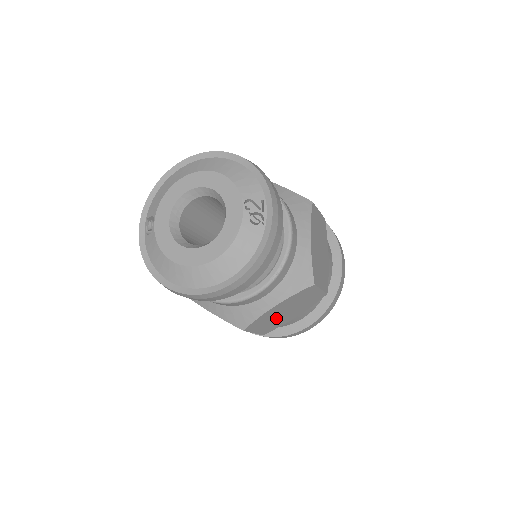
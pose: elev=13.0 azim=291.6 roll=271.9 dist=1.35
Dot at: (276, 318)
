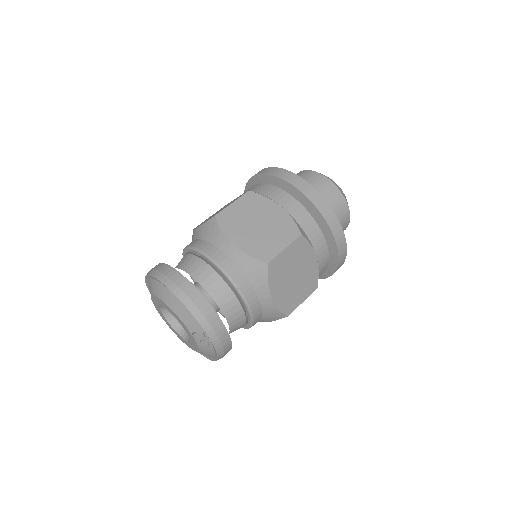
Dot at: occluded
